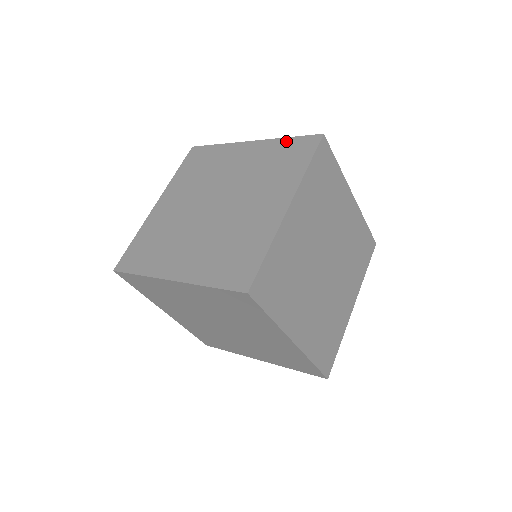
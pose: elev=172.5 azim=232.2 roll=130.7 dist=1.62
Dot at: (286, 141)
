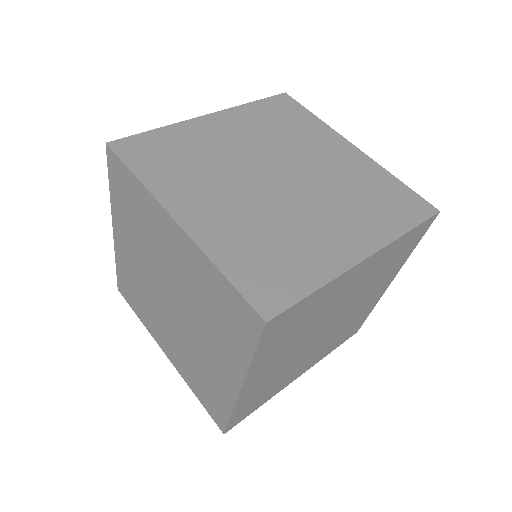
Dot at: (220, 280)
